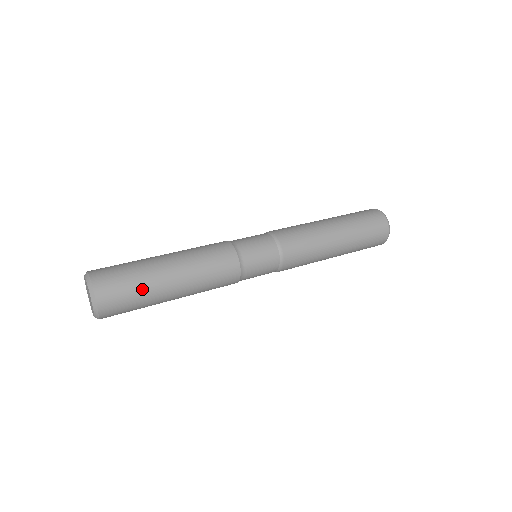
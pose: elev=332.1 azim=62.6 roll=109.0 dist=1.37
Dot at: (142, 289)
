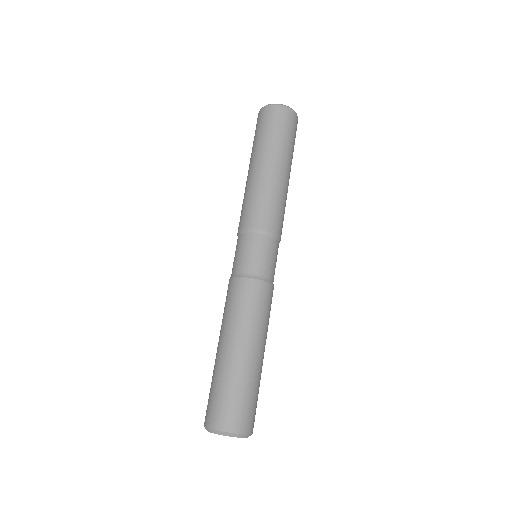
Dot at: occluded
